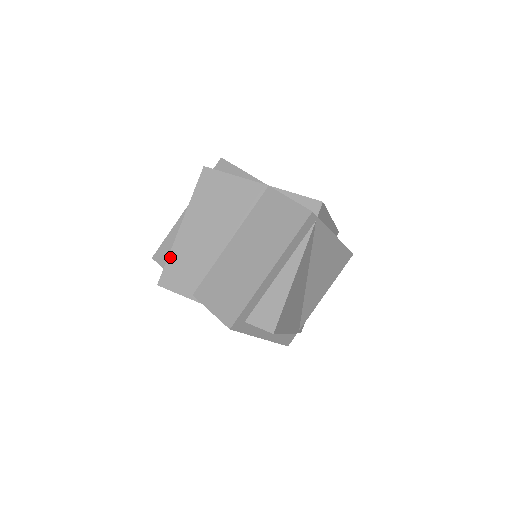
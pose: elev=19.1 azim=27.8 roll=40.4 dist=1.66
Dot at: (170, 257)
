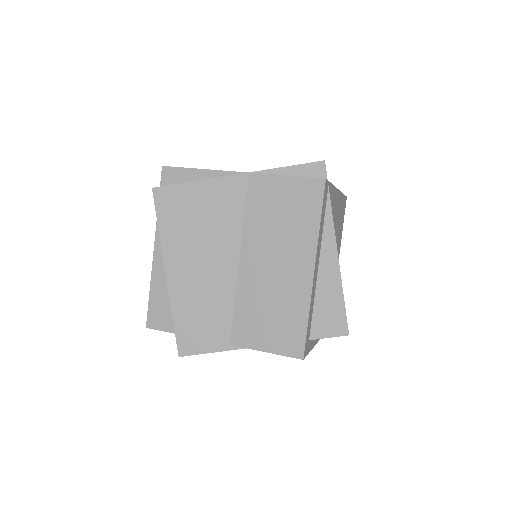
Dot at: (175, 317)
